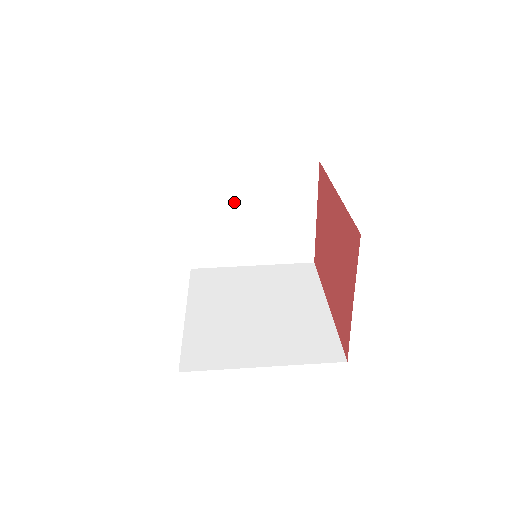
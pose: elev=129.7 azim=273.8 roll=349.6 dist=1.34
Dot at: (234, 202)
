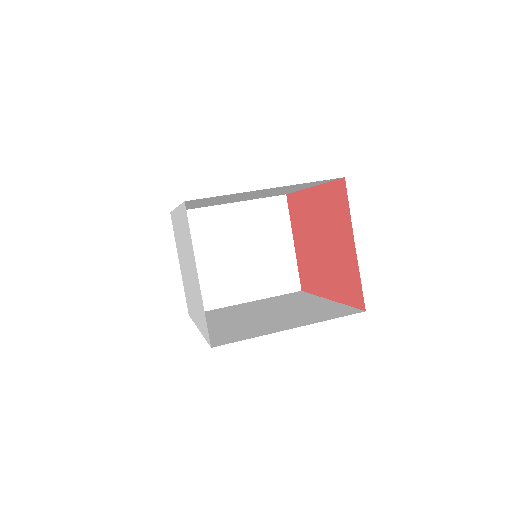
Dot at: (221, 240)
